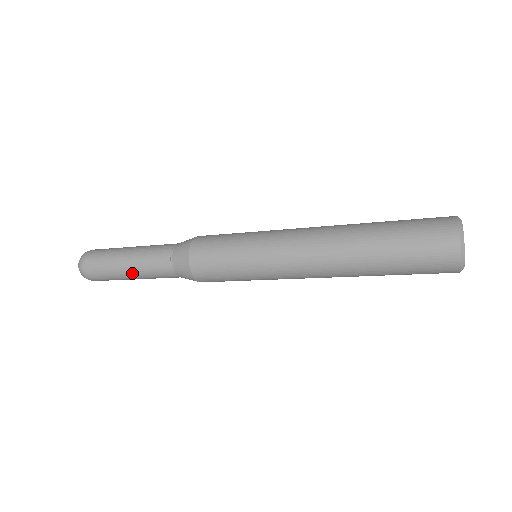
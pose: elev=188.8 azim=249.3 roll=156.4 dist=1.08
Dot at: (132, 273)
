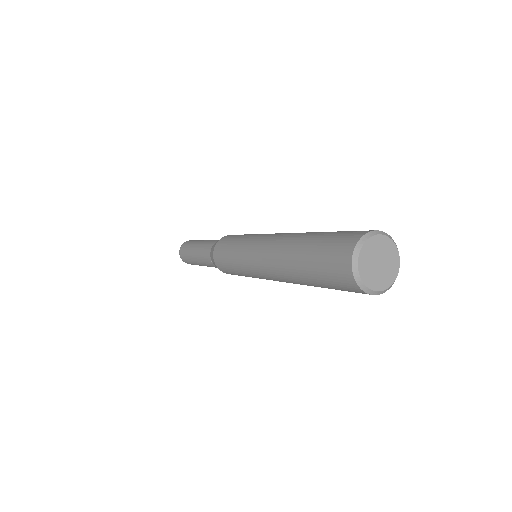
Dot at: (197, 260)
